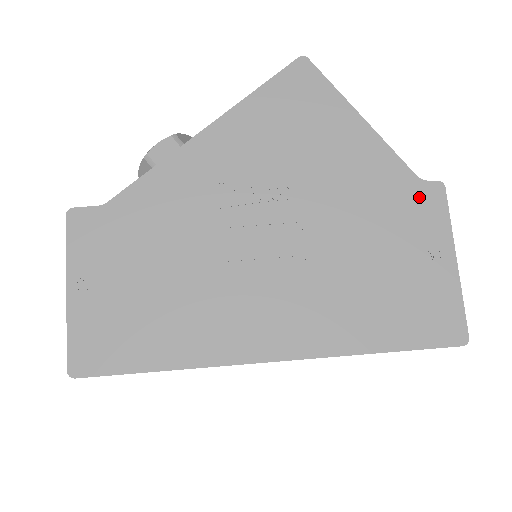
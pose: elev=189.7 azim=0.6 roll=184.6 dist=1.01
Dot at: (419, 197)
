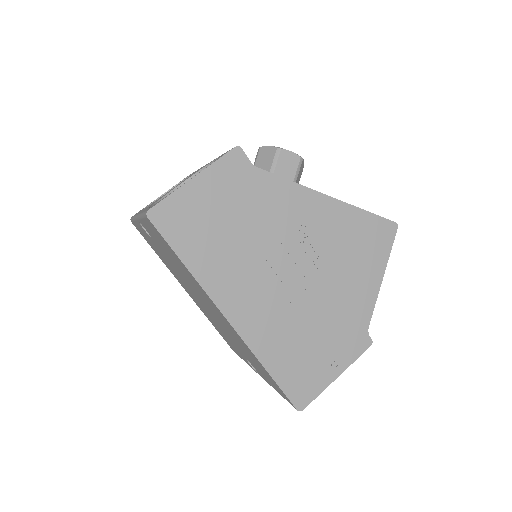
Dot at: (359, 336)
